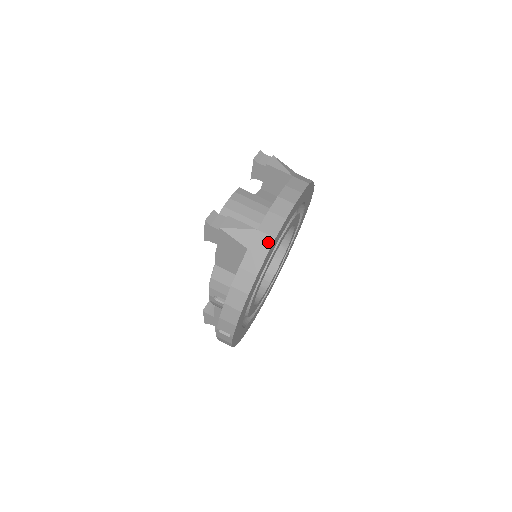
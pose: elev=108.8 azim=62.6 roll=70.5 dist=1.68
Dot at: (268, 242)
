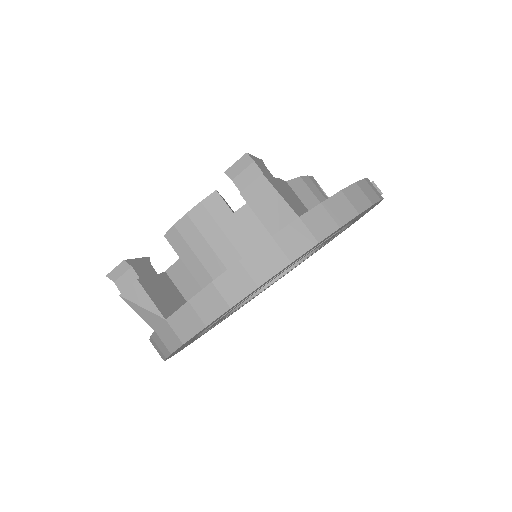
Dot at: (175, 342)
